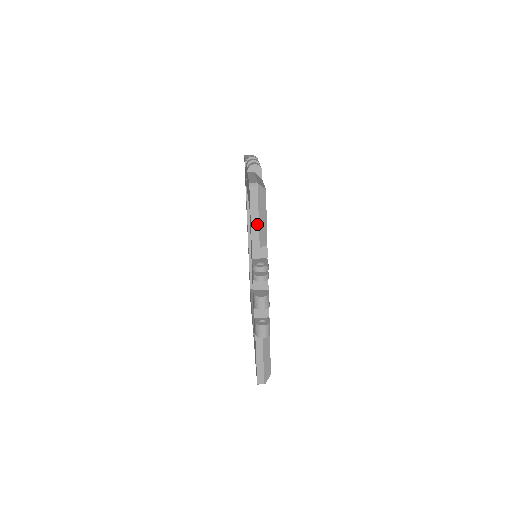
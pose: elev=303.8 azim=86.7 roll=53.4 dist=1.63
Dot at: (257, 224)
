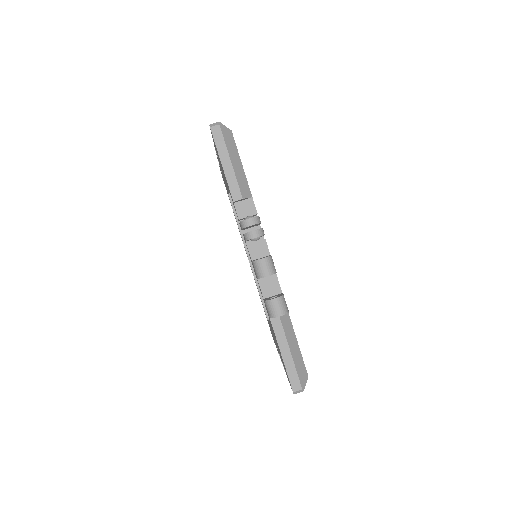
Dot at: occluded
